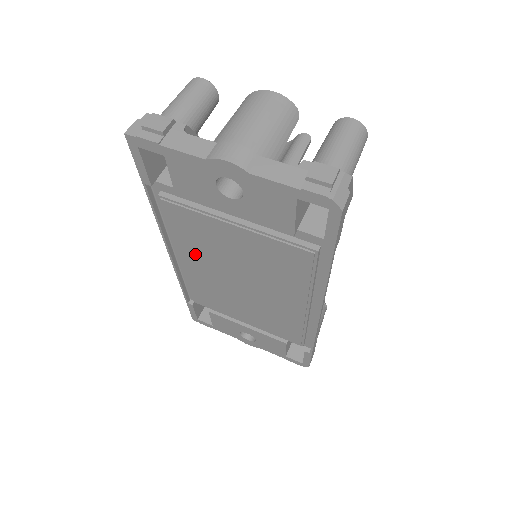
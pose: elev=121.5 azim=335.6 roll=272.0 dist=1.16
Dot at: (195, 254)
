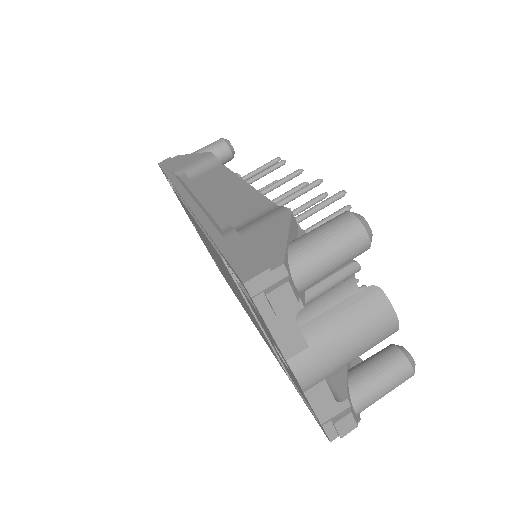
Dot at: (209, 244)
